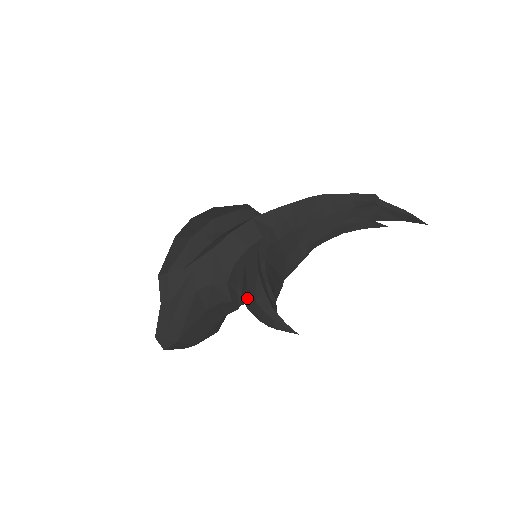
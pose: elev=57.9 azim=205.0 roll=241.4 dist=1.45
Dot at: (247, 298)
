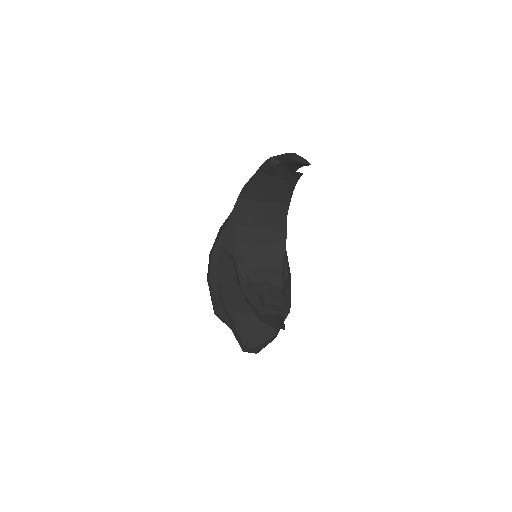
Dot at: occluded
